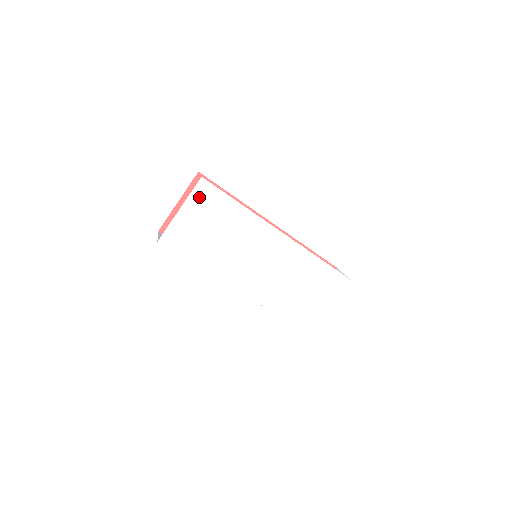
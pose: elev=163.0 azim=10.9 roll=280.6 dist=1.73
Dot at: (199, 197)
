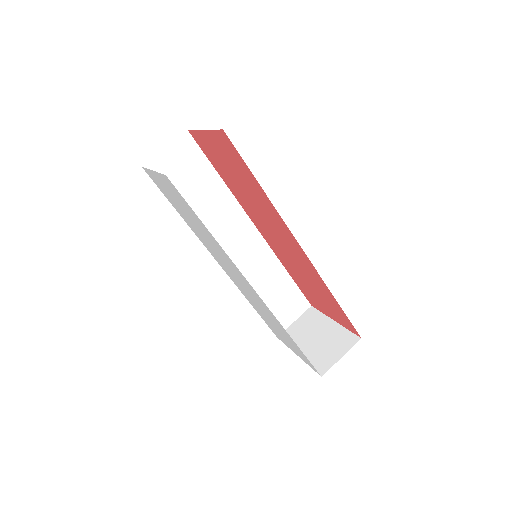
Dot at: (168, 184)
